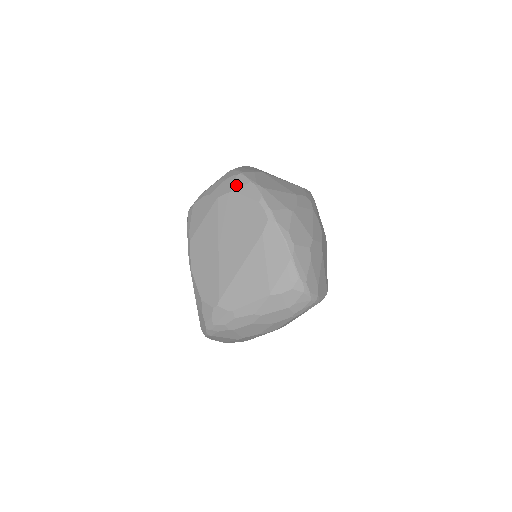
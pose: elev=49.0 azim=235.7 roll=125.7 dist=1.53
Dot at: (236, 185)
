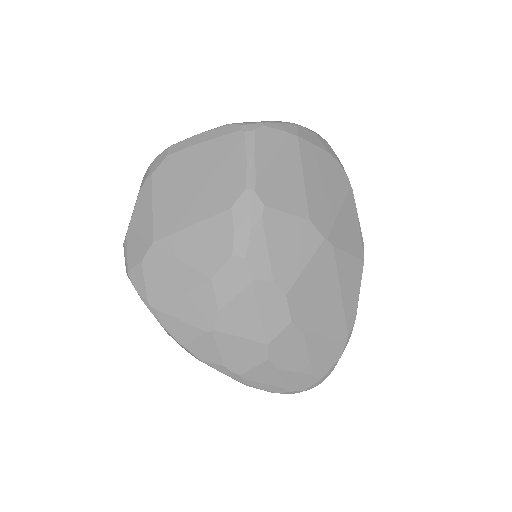
Dot at: occluded
